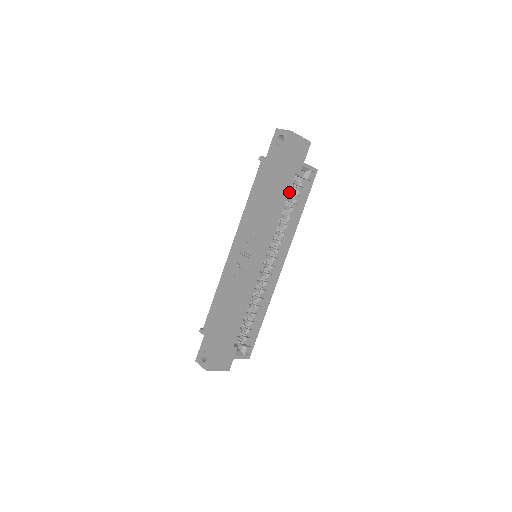
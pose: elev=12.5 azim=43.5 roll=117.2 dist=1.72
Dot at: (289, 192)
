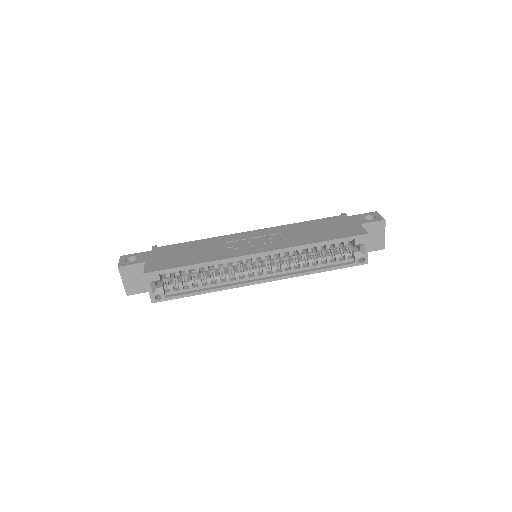
Dot at: occluded
